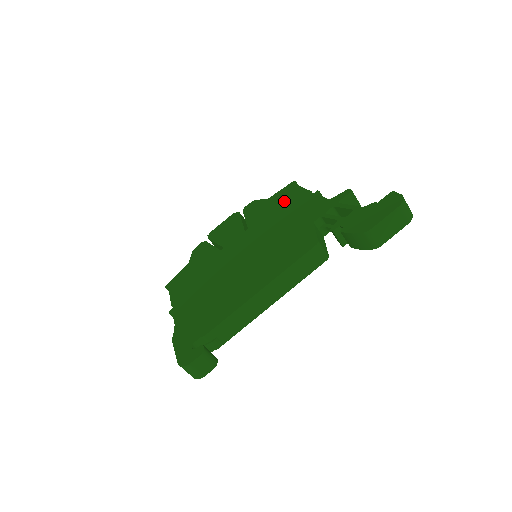
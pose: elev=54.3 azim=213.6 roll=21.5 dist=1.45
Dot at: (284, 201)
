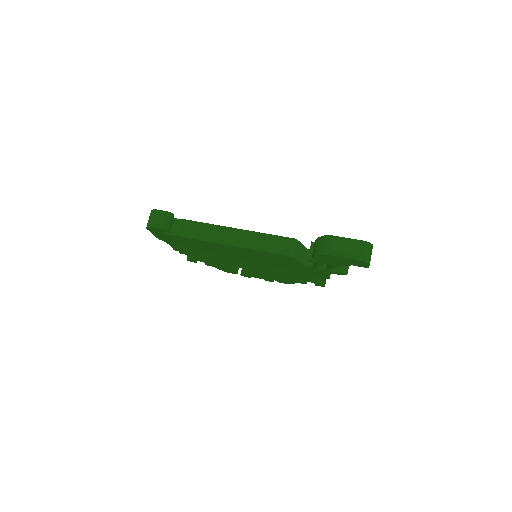
Dot at: occluded
